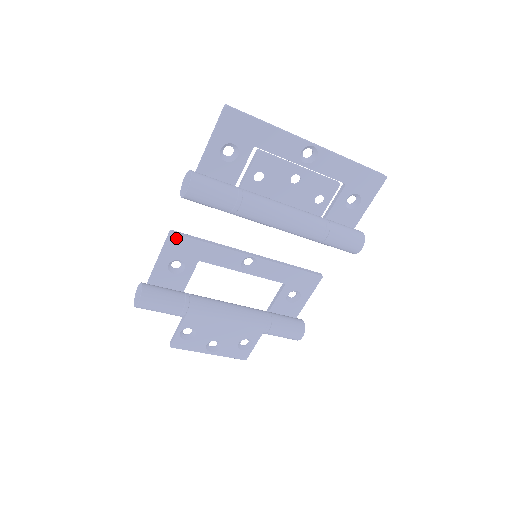
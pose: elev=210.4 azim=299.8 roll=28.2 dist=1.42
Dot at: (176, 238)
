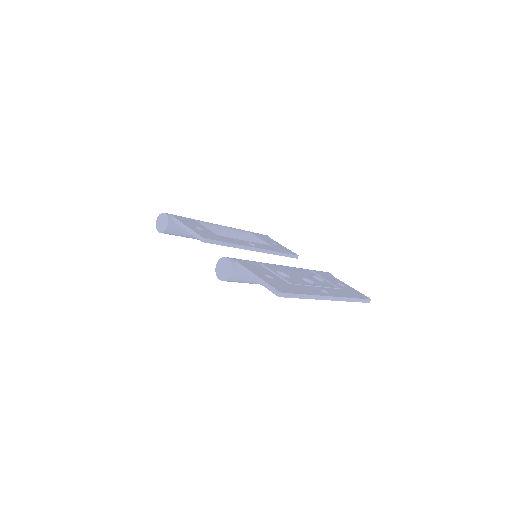
Dot at: (205, 241)
